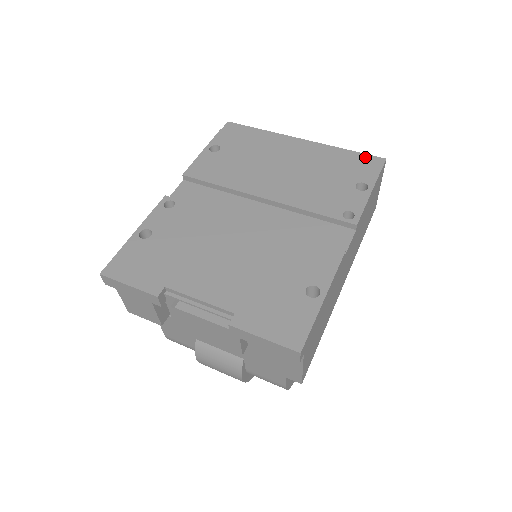
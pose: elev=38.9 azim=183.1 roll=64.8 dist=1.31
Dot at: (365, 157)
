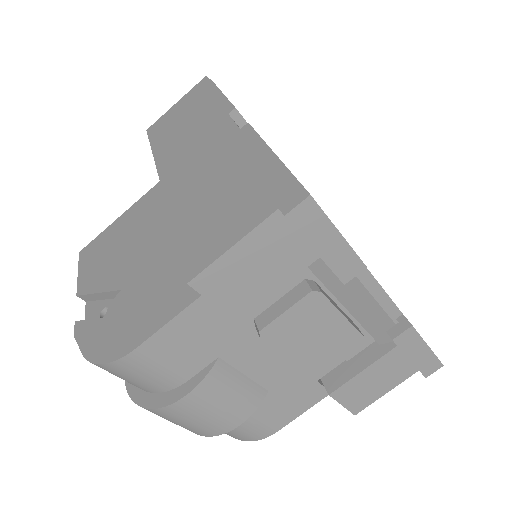
Dot at: occluded
